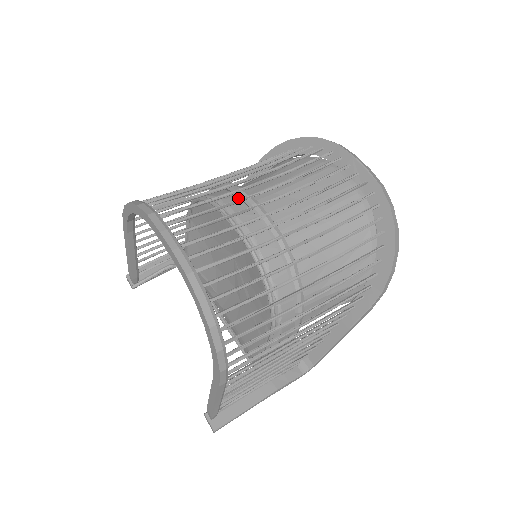
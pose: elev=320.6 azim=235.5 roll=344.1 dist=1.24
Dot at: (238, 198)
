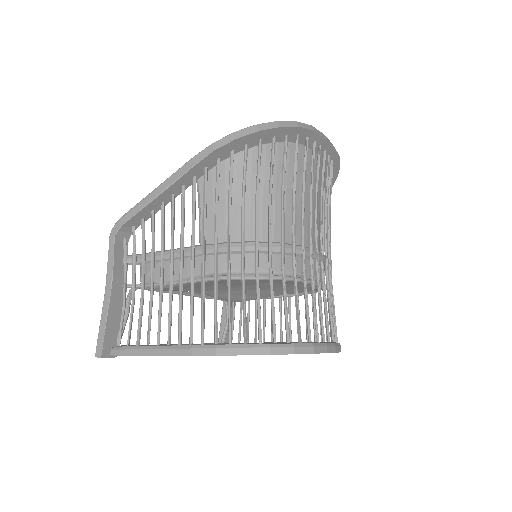
Dot at: (300, 257)
